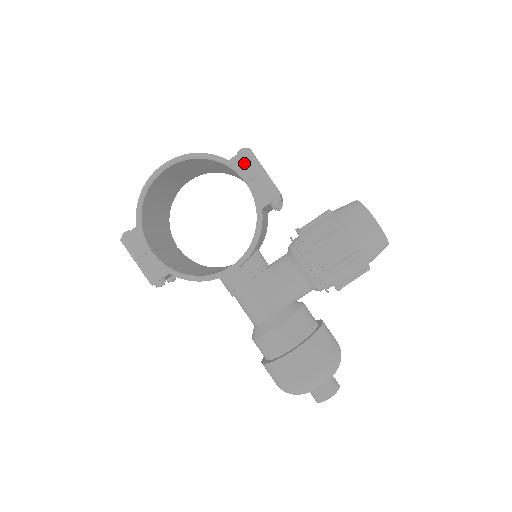
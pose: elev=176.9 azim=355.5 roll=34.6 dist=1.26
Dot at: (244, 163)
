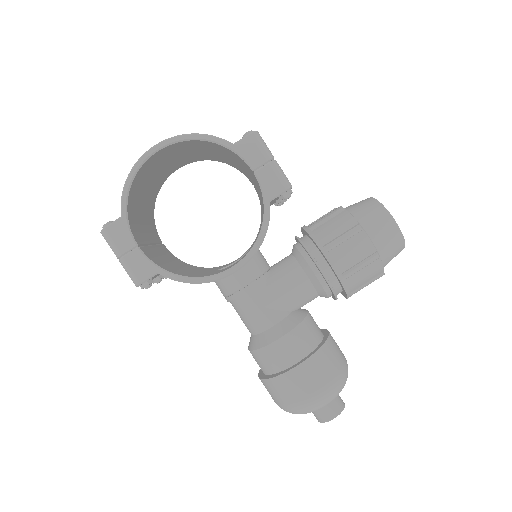
Dot at: (251, 148)
